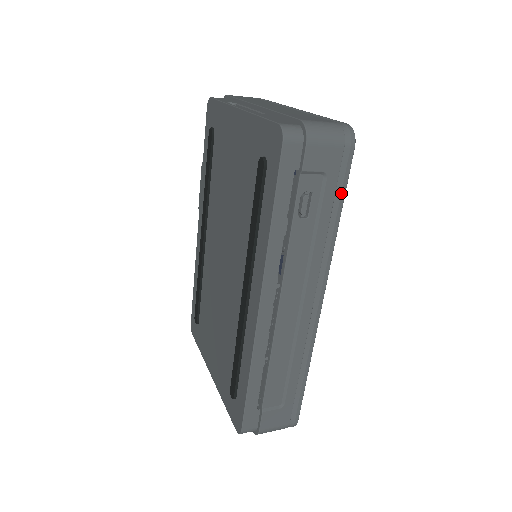
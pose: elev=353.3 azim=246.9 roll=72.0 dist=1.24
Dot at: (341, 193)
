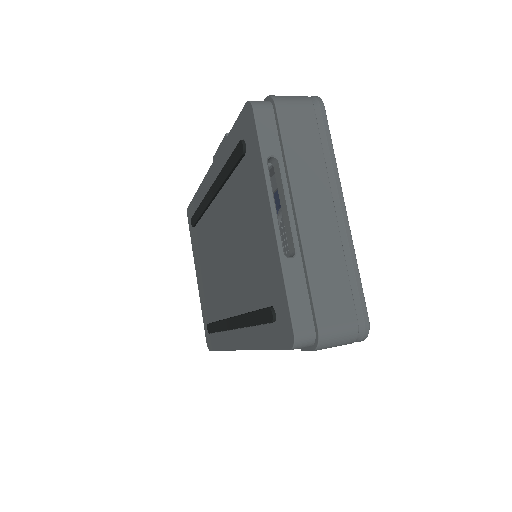
Dot at: occluded
